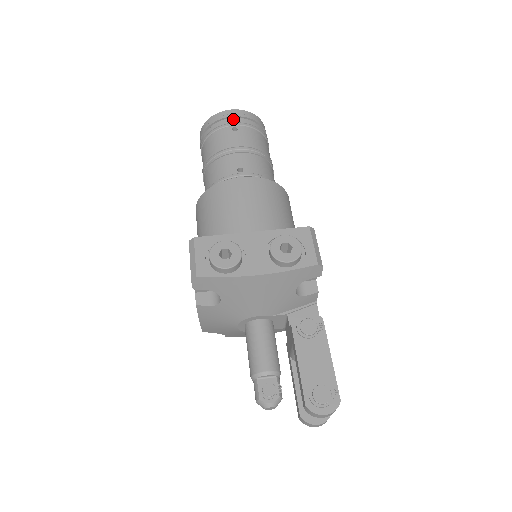
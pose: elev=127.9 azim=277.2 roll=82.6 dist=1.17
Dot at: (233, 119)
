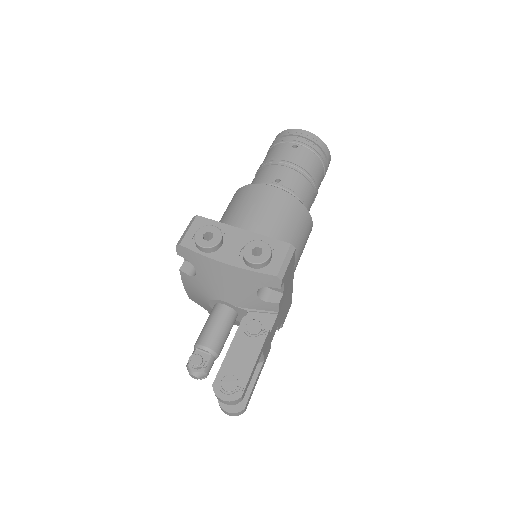
Dot at: (299, 138)
